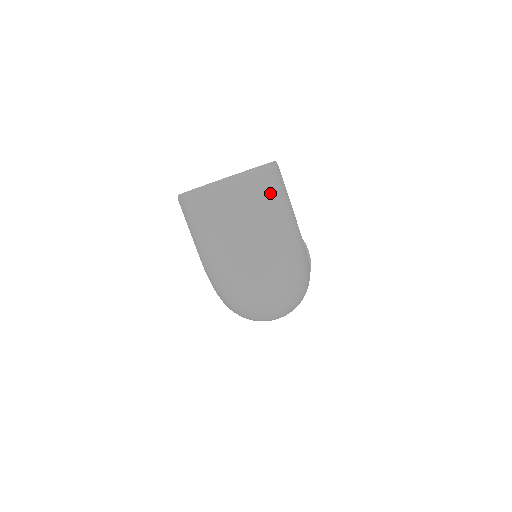
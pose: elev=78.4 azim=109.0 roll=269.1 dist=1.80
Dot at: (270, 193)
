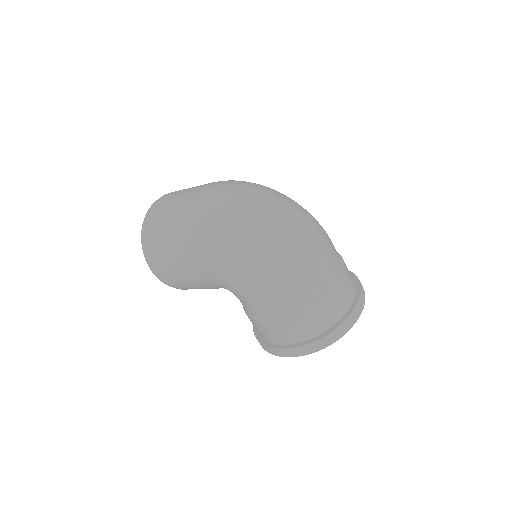
Dot at: occluded
